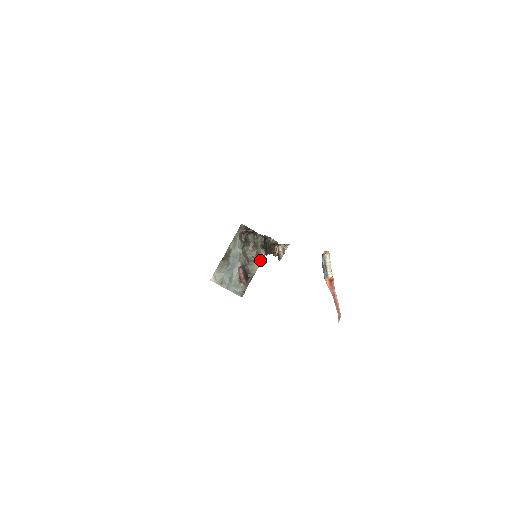
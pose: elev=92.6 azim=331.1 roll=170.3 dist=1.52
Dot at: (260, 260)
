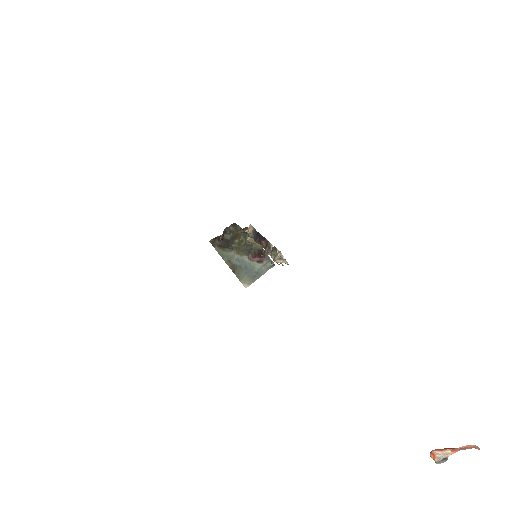
Dot at: occluded
